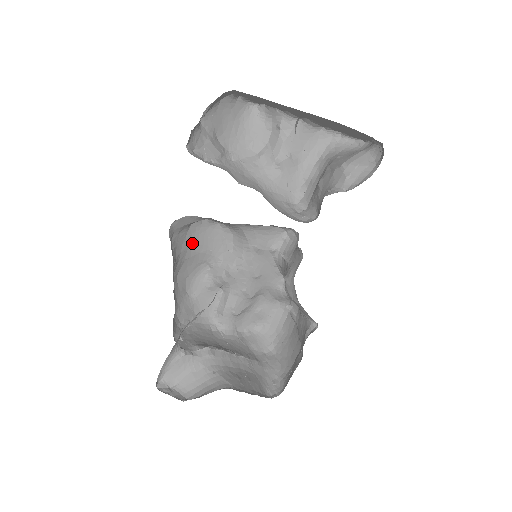
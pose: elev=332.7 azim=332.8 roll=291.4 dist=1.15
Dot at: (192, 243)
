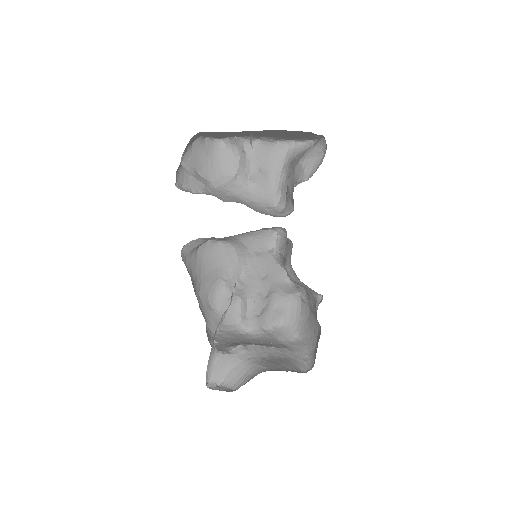
Dot at: (203, 264)
